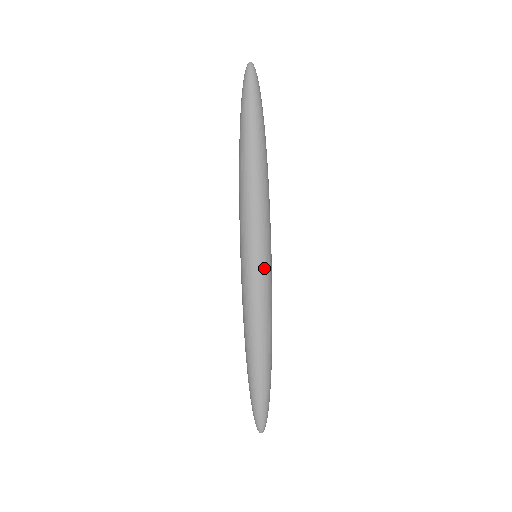
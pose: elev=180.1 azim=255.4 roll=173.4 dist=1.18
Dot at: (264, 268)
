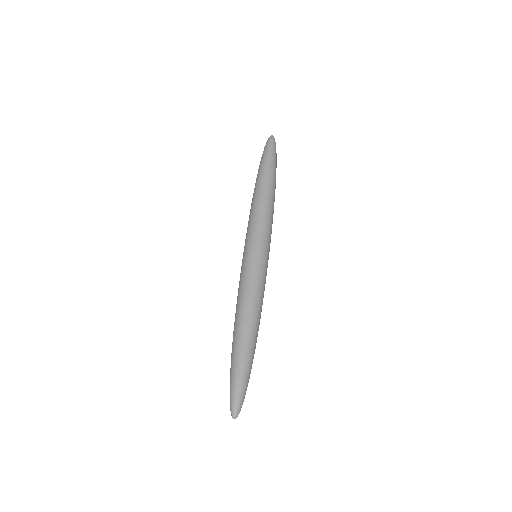
Dot at: (258, 259)
